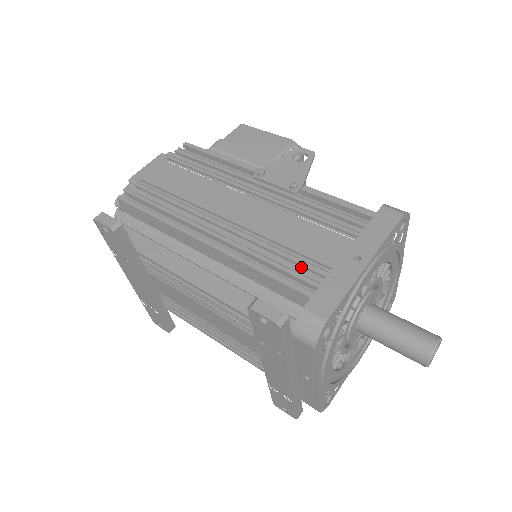
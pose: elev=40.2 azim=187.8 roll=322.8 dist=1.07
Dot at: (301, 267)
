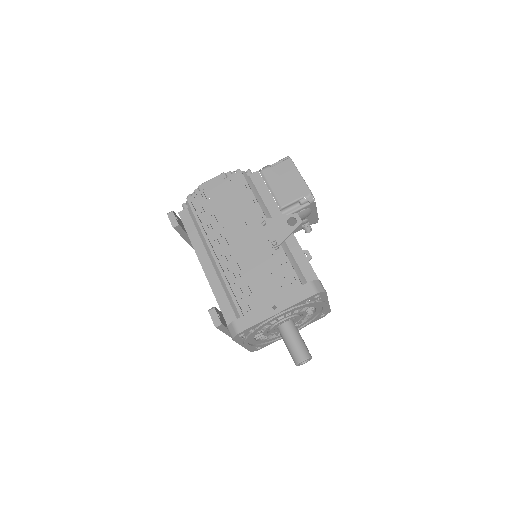
Dot at: (249, 296)
